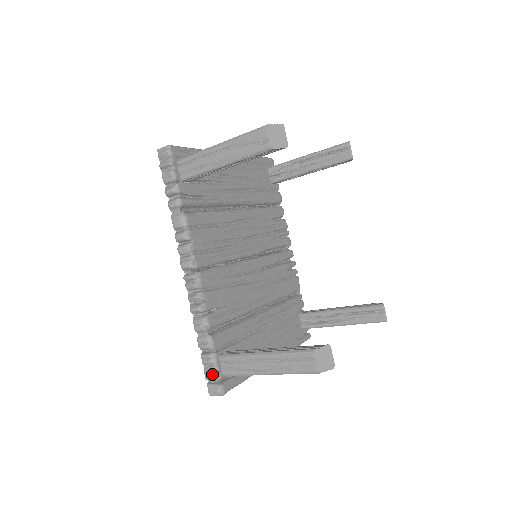
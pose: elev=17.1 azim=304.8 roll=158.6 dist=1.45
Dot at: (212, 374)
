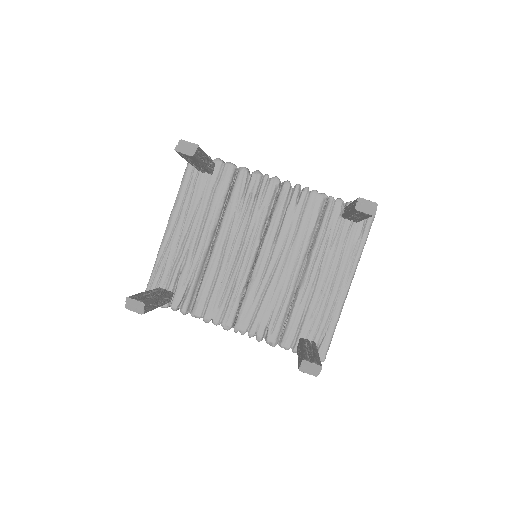
Dot at: occluded
